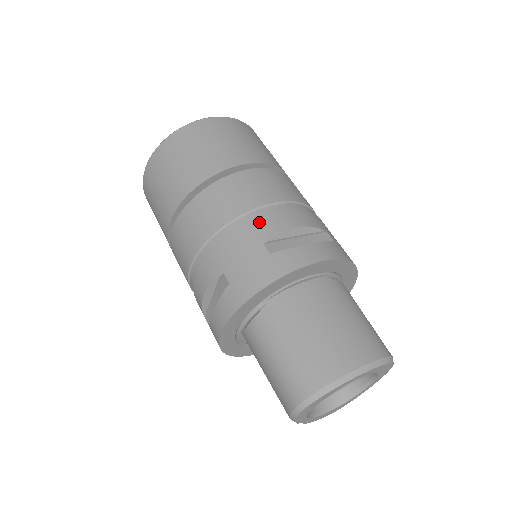
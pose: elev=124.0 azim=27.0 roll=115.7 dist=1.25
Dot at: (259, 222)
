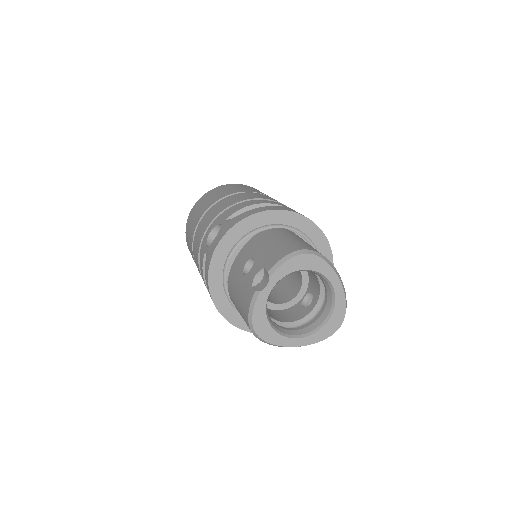
Dot at: occluded
